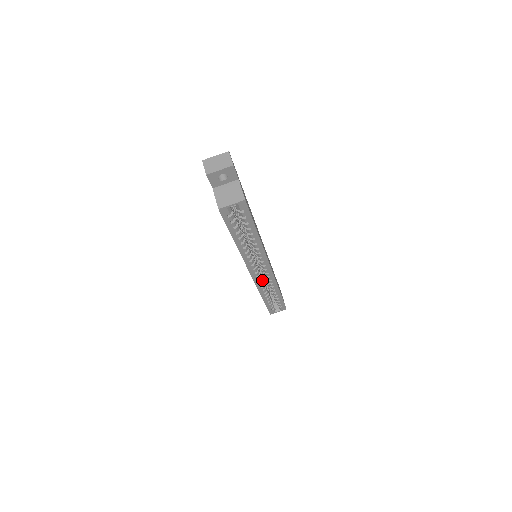
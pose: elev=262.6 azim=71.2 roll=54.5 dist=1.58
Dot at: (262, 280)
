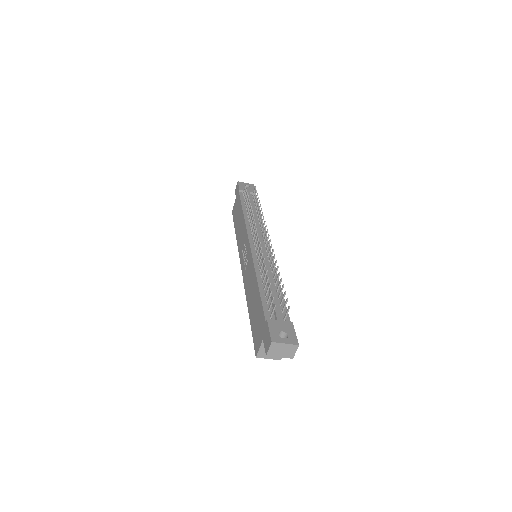
Dot at: occluded
